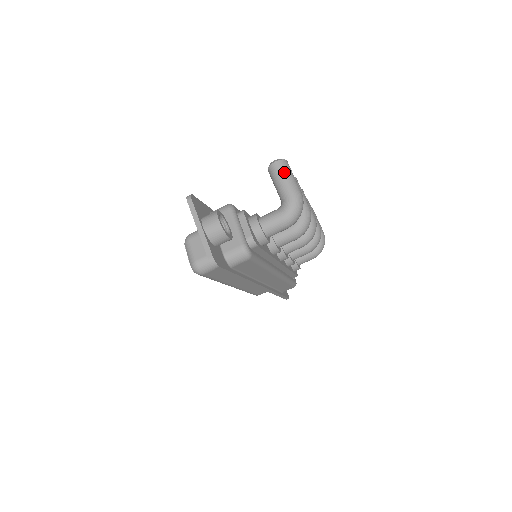
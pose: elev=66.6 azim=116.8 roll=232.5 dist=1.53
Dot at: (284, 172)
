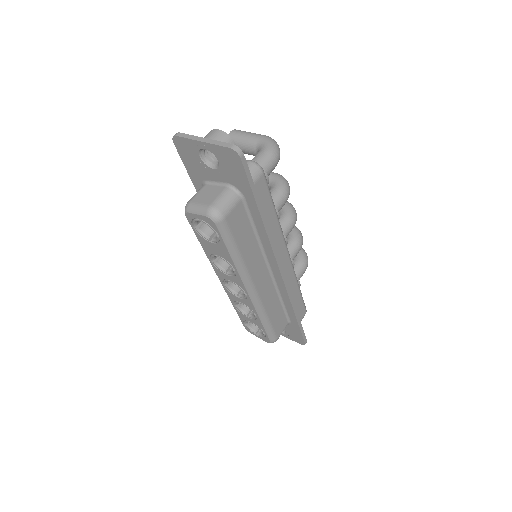
Dot at: (244, 132)
